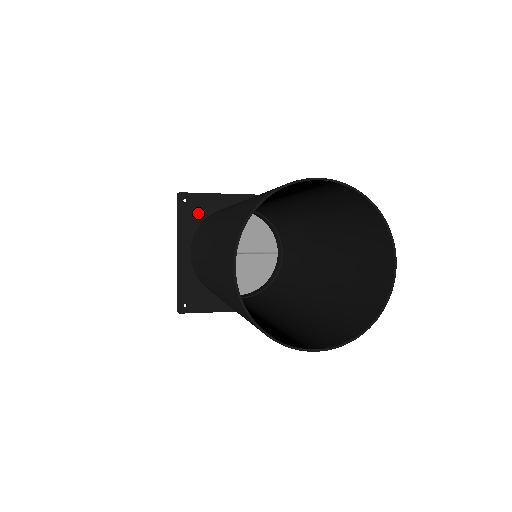
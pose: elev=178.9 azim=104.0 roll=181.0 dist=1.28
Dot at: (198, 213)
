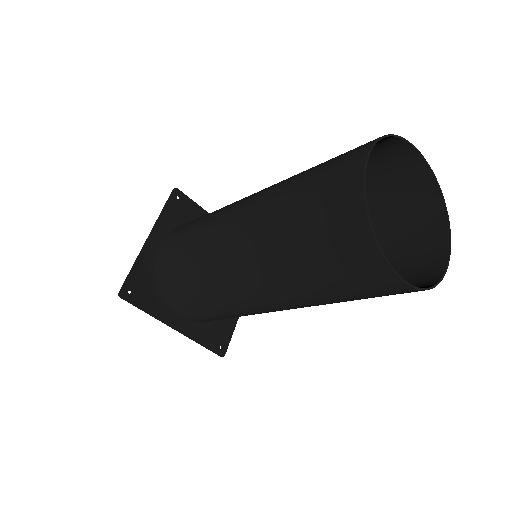
Dot at: (184, 215)
